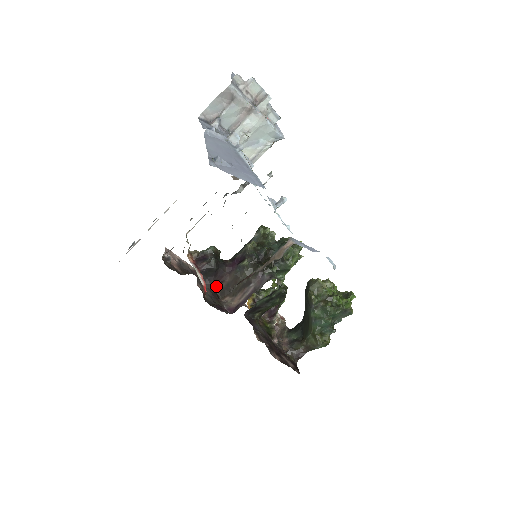
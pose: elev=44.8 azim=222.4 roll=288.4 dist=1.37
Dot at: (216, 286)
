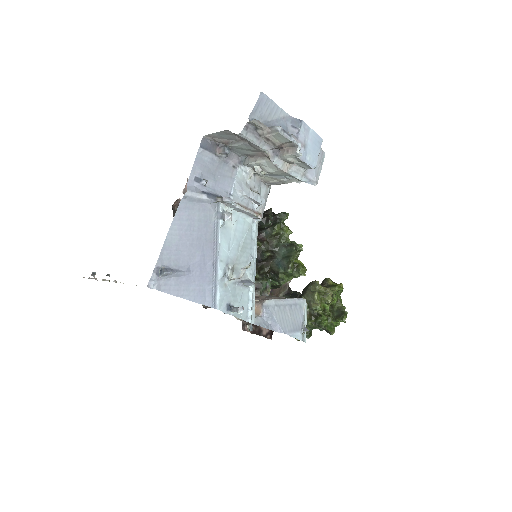
Dot at: occluded
